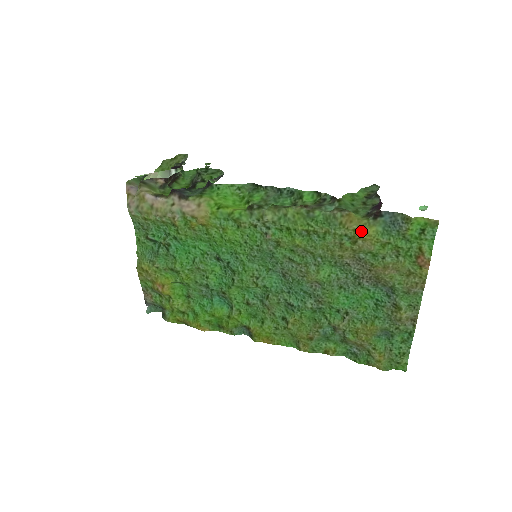
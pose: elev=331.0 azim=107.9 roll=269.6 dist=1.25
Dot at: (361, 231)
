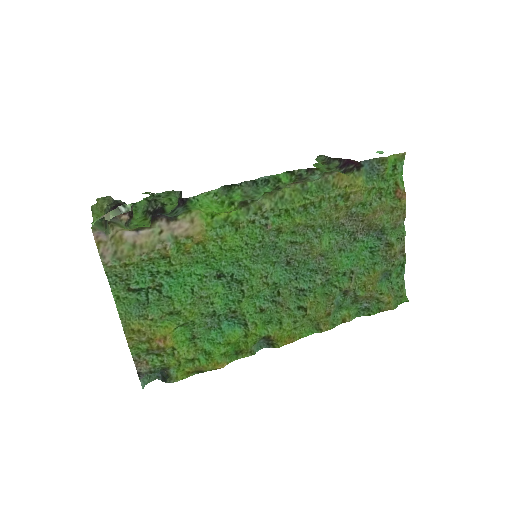
Dot at: (351, 185)
